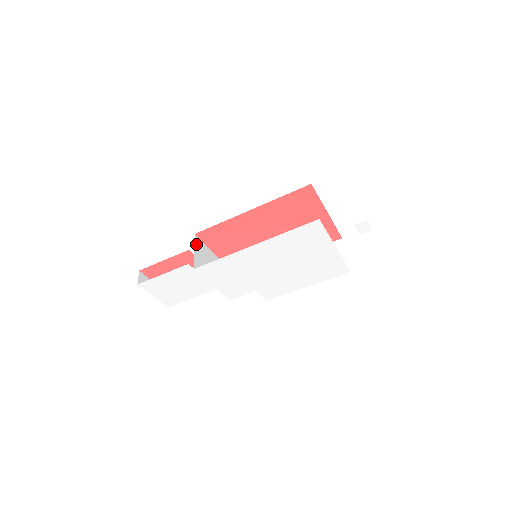
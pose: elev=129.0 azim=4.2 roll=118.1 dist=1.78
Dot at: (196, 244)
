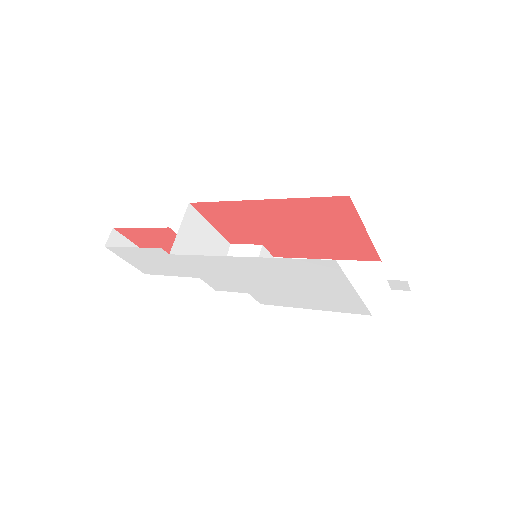
Dot at: (186, 217)
